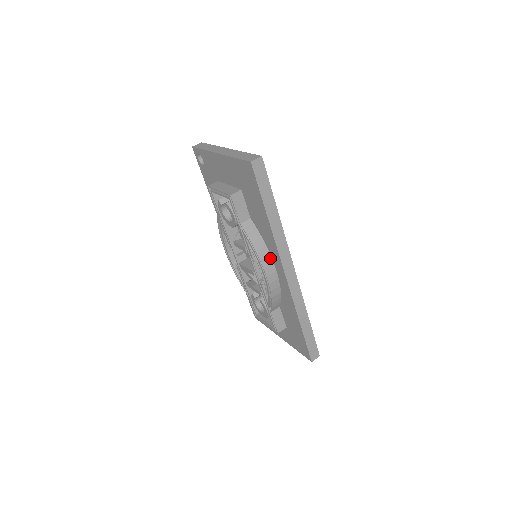
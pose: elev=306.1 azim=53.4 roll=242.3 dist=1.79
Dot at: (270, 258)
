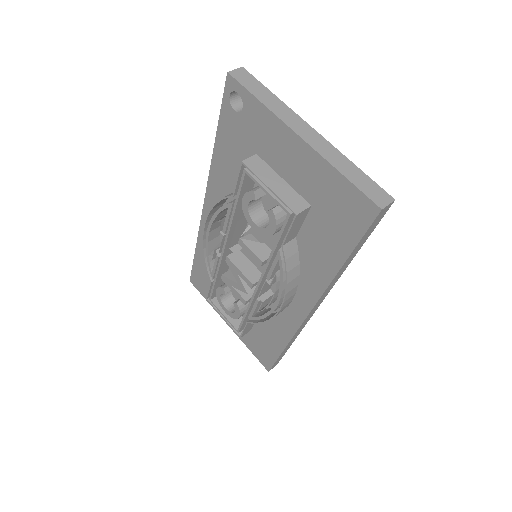
Dot at: (296, 289)
